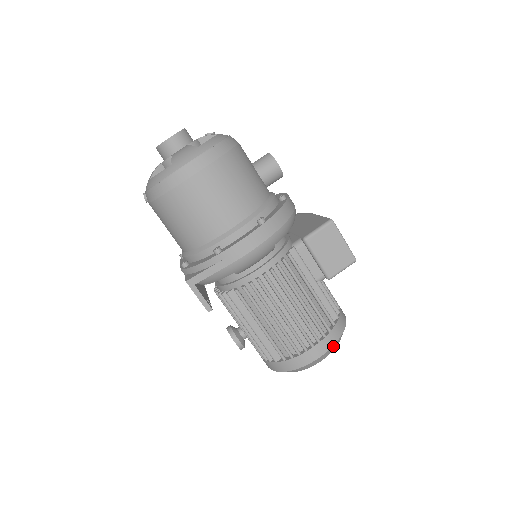
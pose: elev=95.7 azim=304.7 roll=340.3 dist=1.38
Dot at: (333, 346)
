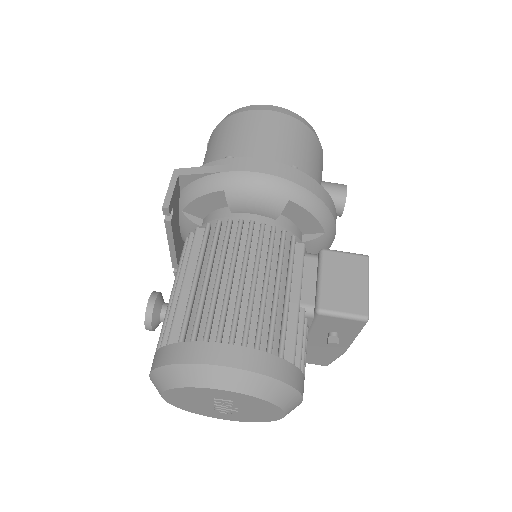
Dot at: (256, 377)
